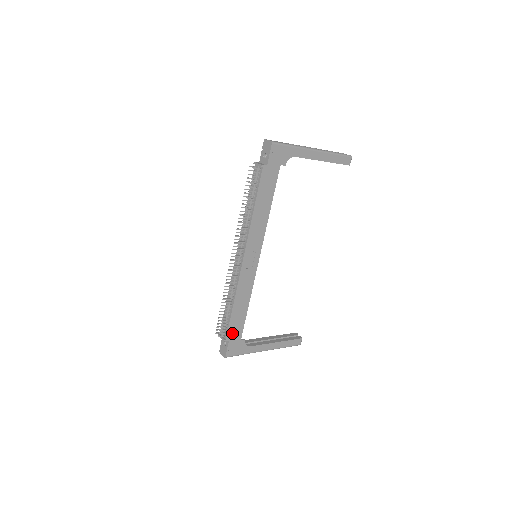
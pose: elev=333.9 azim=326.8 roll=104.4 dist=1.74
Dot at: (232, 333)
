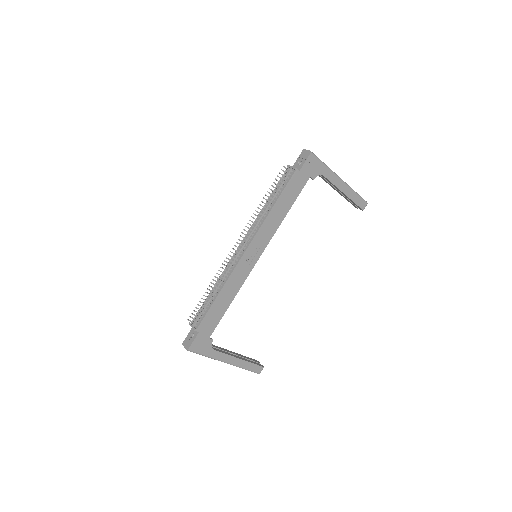
Dot at: (205, 325)
